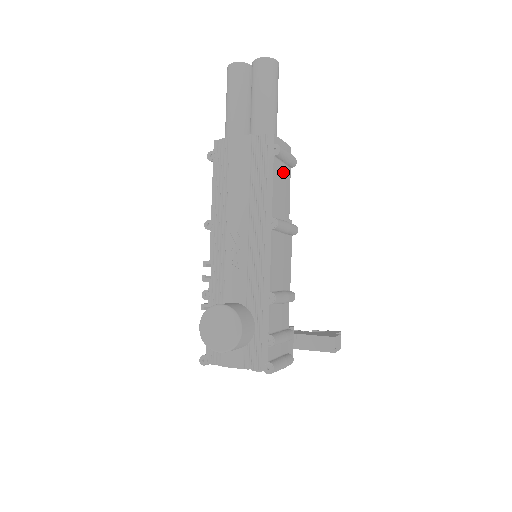
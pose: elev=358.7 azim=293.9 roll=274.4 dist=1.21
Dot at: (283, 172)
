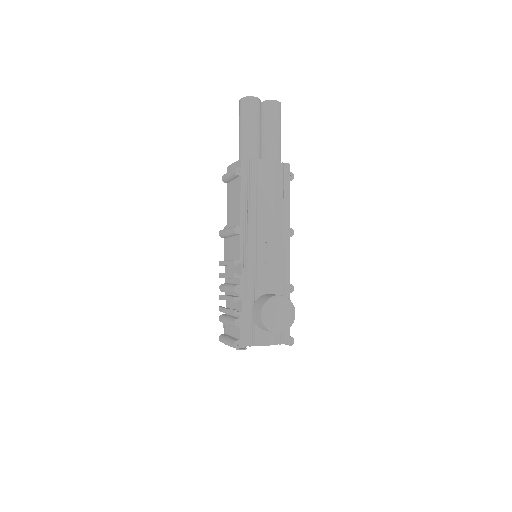
Dot at: occluded
